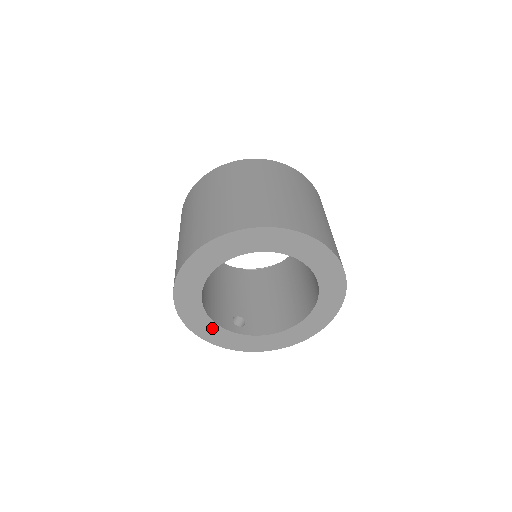
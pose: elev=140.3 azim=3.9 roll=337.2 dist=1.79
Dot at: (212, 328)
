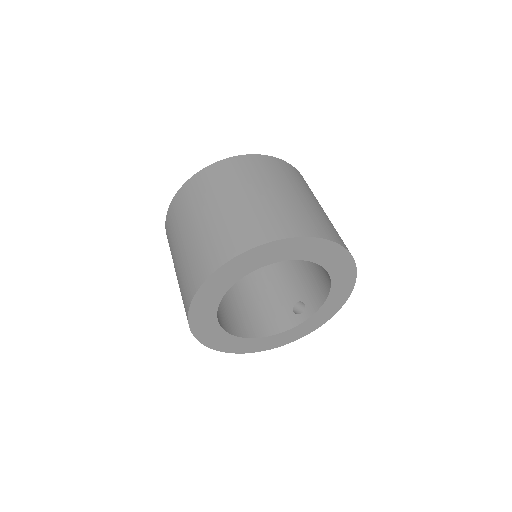
Dot at: (283, 336)
